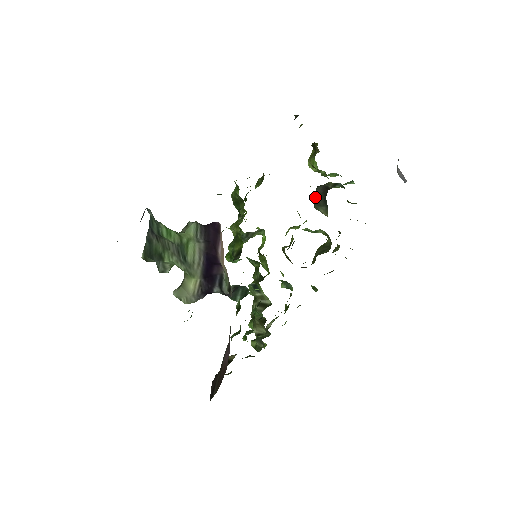
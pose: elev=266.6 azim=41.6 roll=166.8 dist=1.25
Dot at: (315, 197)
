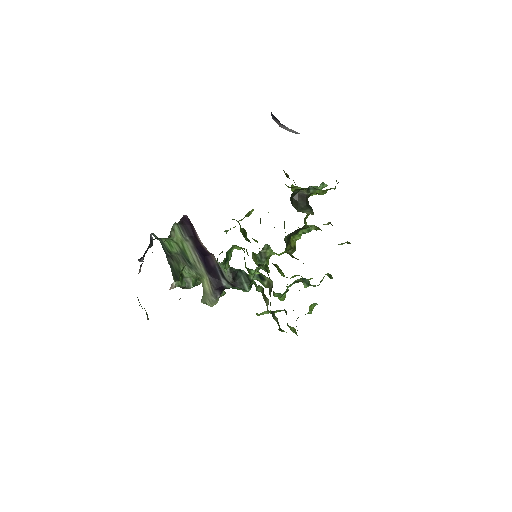
Dot at: (295, 204)
